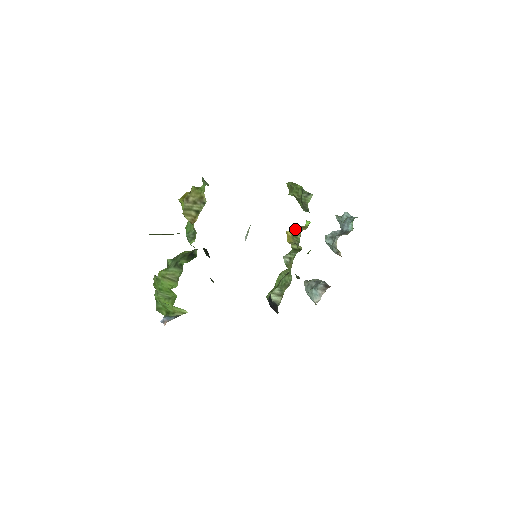
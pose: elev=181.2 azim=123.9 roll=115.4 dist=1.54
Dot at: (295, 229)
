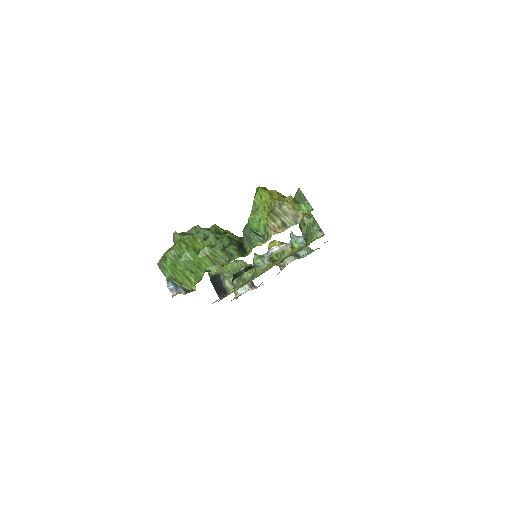
Dot at: occluded
